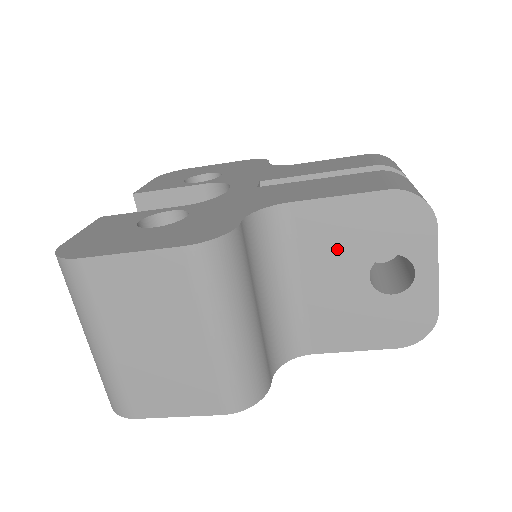
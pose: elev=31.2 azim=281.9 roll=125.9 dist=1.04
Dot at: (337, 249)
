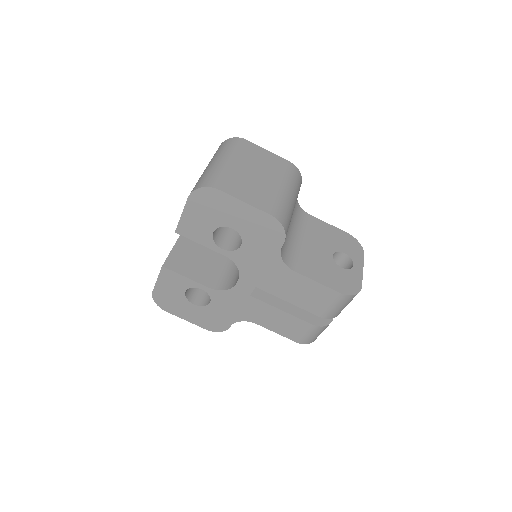
Dot at: (322, 238)
